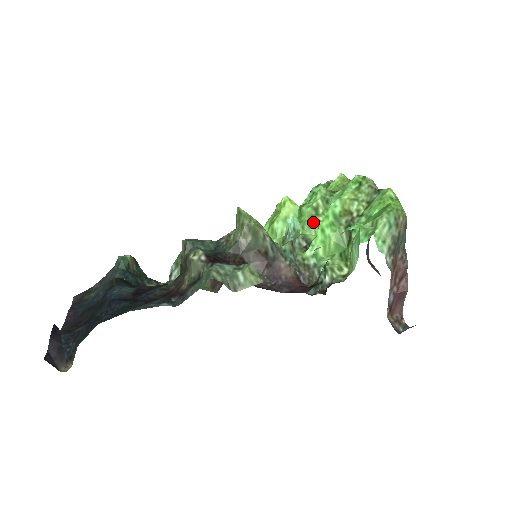
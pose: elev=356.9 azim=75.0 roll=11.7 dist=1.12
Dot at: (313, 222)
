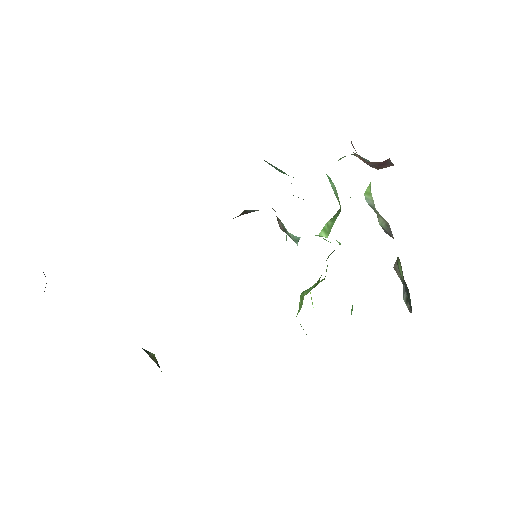
Dot at: occluded
